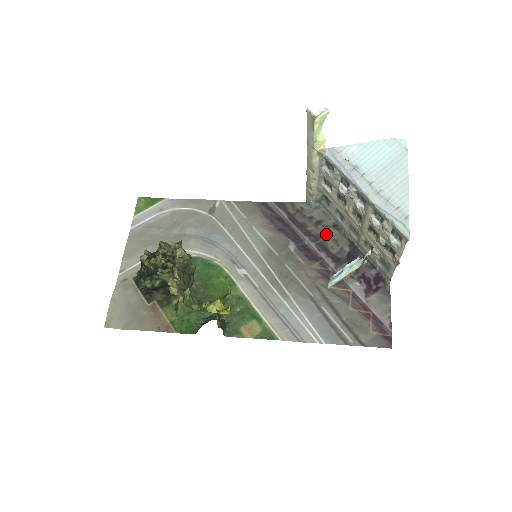
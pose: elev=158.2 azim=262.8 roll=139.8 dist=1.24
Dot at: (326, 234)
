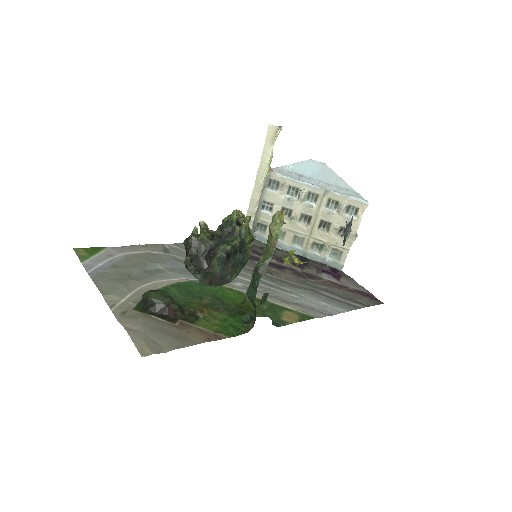
Dot at: (274, 253)
